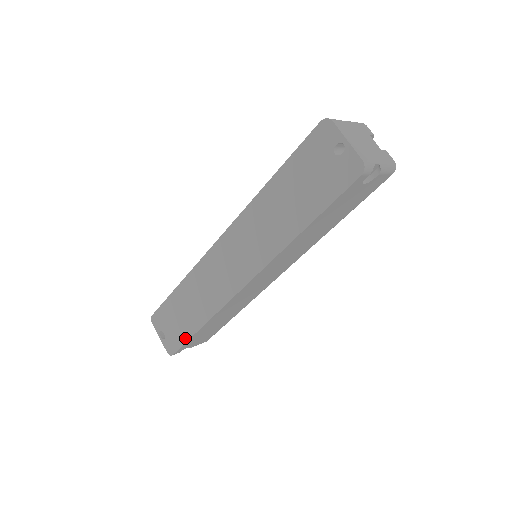
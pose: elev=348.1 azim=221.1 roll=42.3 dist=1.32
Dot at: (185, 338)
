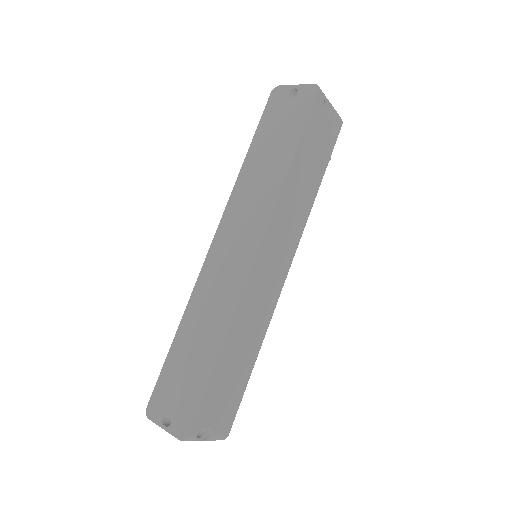
Dot at: (201, 389)
